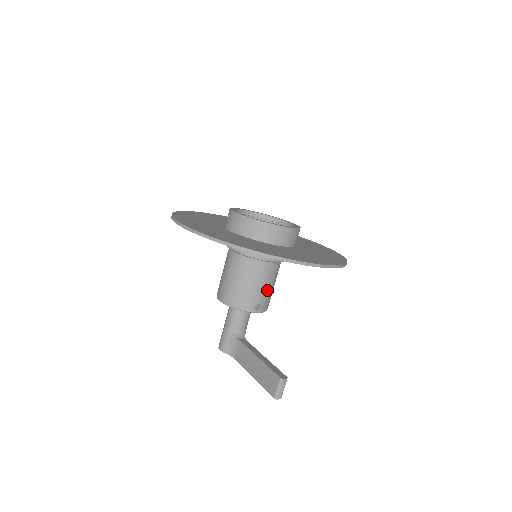
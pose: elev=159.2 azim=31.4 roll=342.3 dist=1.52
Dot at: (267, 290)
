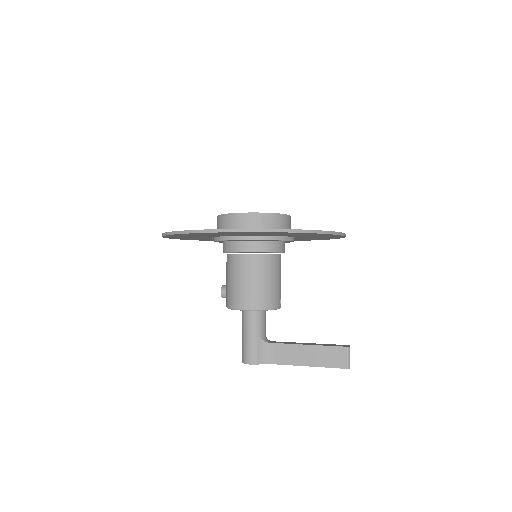
Dot at: occluded
